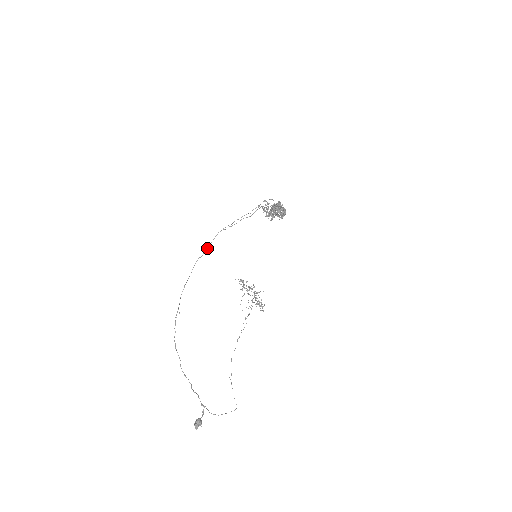
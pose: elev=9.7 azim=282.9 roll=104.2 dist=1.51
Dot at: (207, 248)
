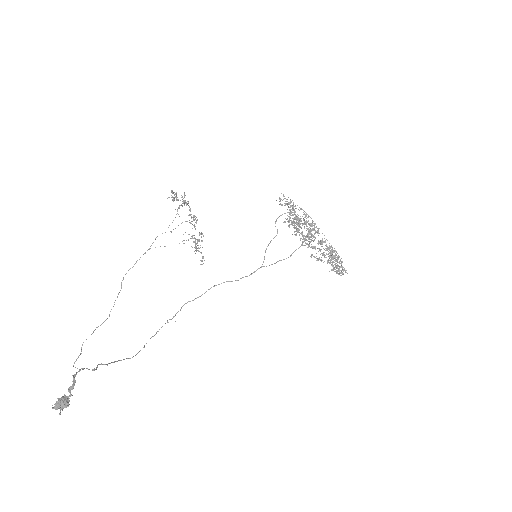
Dot at: (241, 278)
